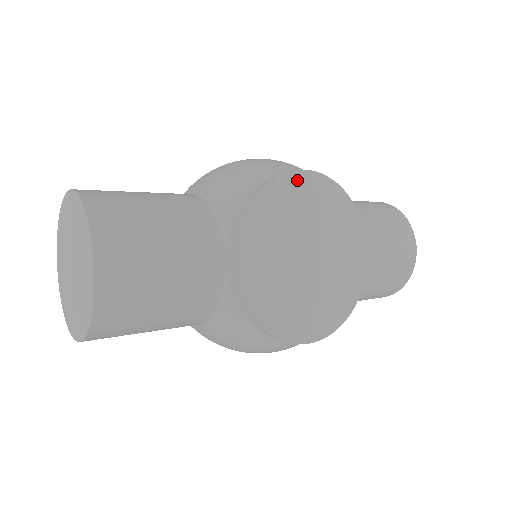
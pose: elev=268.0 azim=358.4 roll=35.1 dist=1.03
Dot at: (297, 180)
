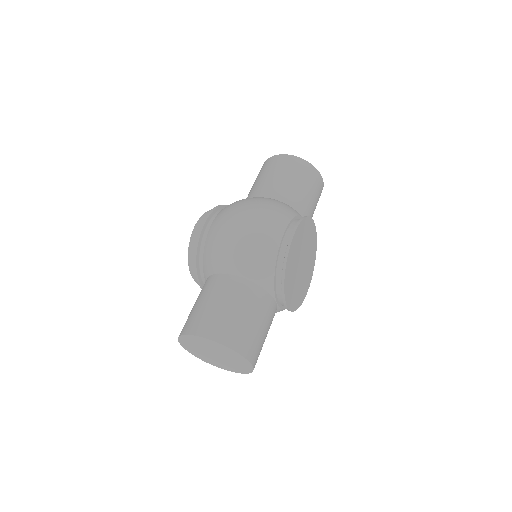
Dot at: (293, 244)
